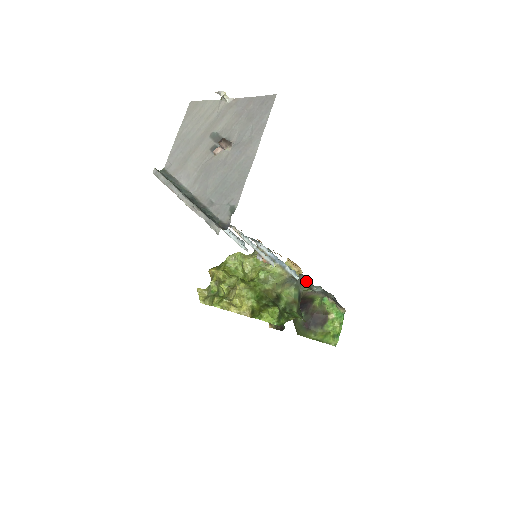
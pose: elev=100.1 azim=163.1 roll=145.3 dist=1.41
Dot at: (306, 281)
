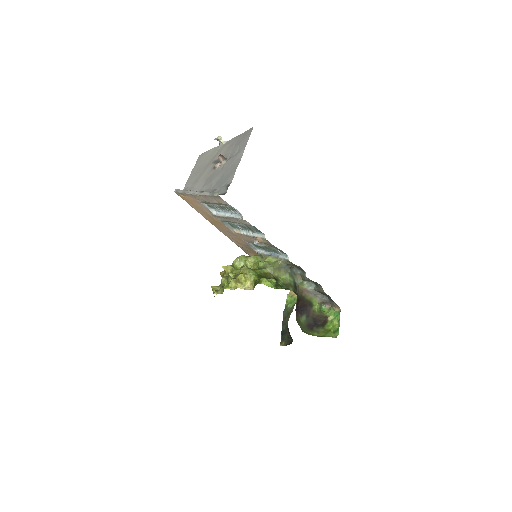
Dot at: (299, 273)
